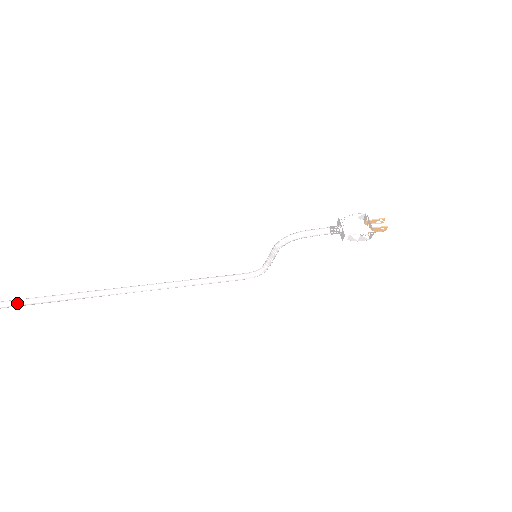
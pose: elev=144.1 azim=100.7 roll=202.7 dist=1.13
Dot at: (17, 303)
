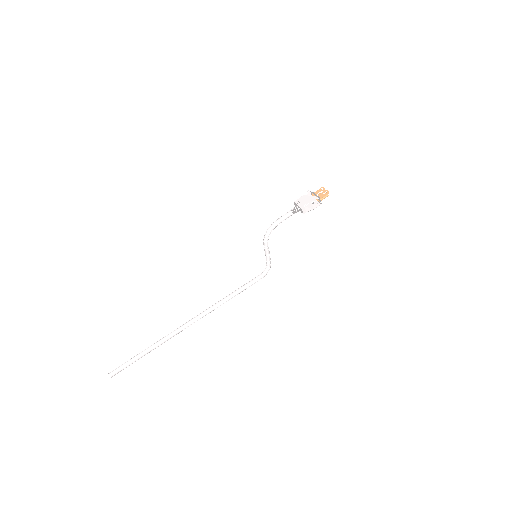
Dot at: (120, 370)
